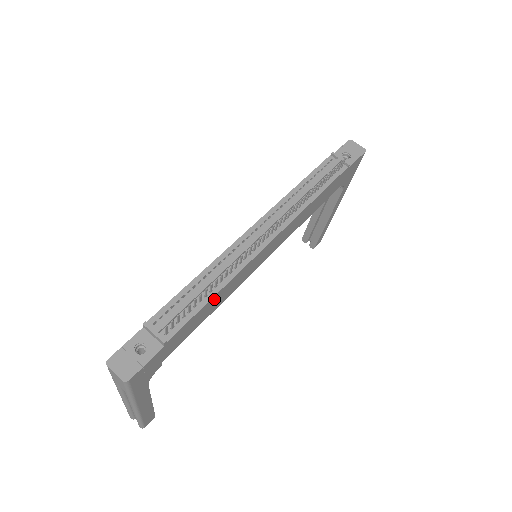
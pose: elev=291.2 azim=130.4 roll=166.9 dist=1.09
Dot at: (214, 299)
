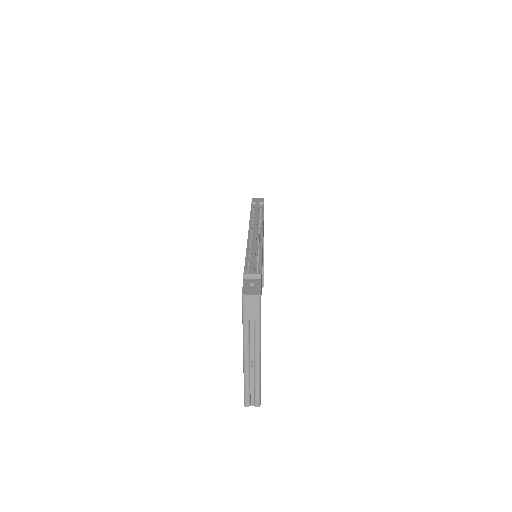
Dot at: occluded
